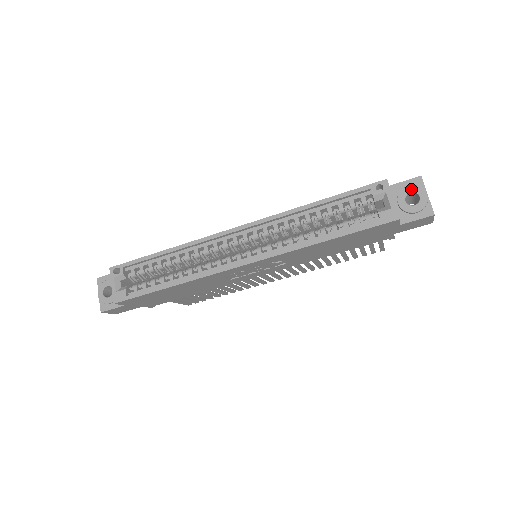
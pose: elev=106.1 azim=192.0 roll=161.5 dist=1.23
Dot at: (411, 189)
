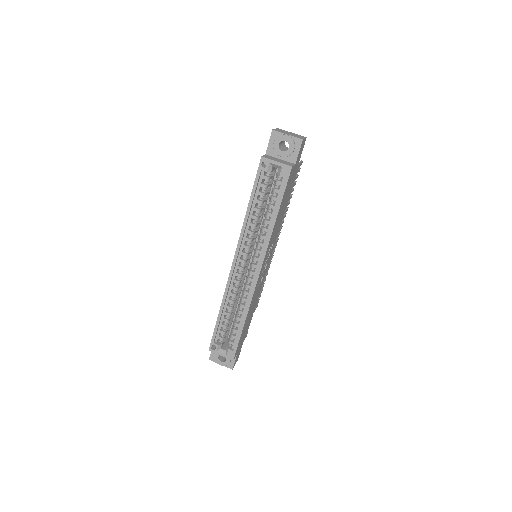
Dot at: (277, 143)
